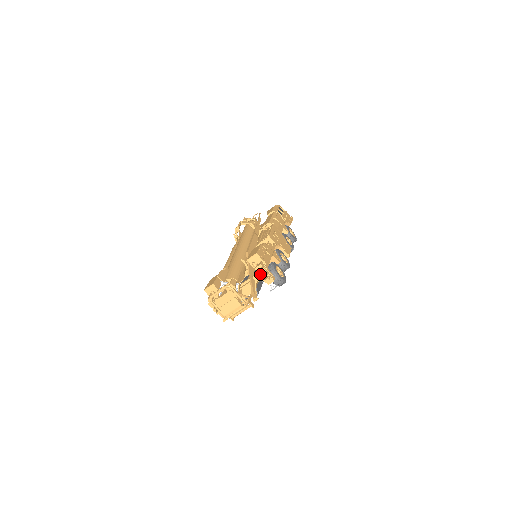
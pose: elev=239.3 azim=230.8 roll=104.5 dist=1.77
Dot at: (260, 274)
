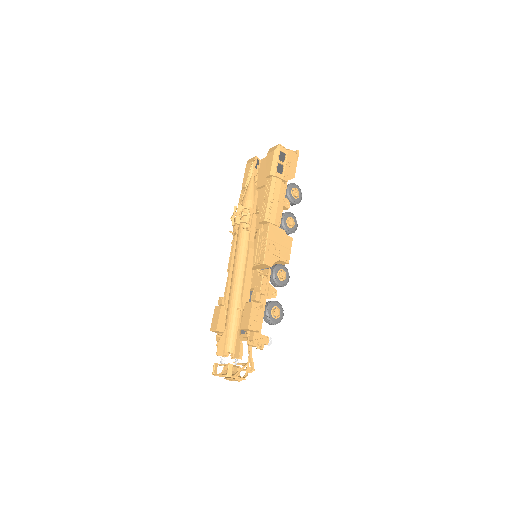
Dot at: occluded
